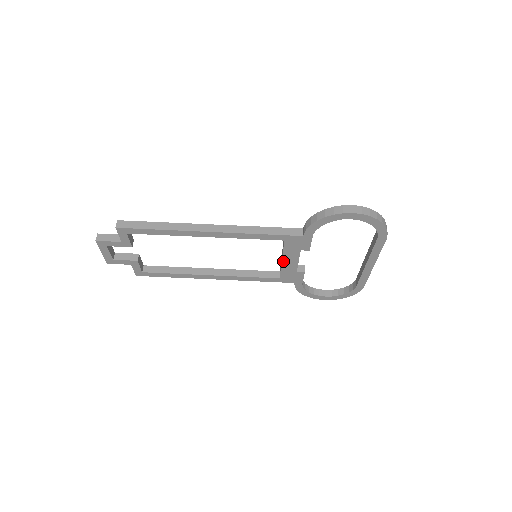
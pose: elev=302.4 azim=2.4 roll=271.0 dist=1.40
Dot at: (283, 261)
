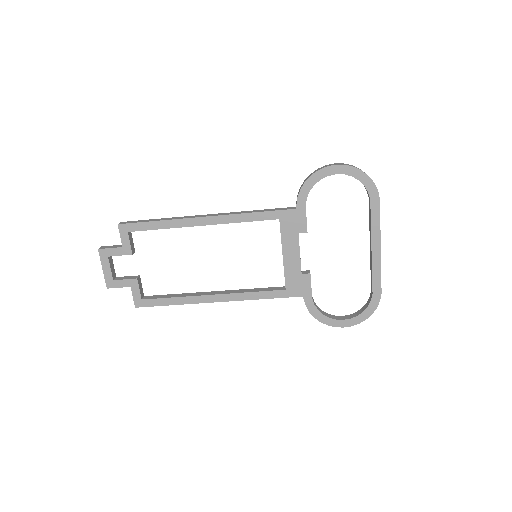
Dot at: (284, 256)
